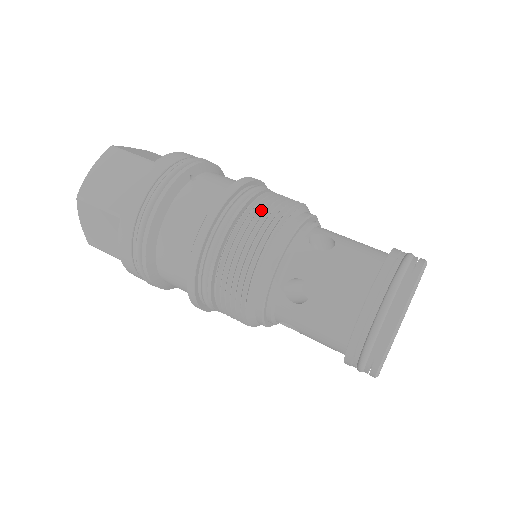
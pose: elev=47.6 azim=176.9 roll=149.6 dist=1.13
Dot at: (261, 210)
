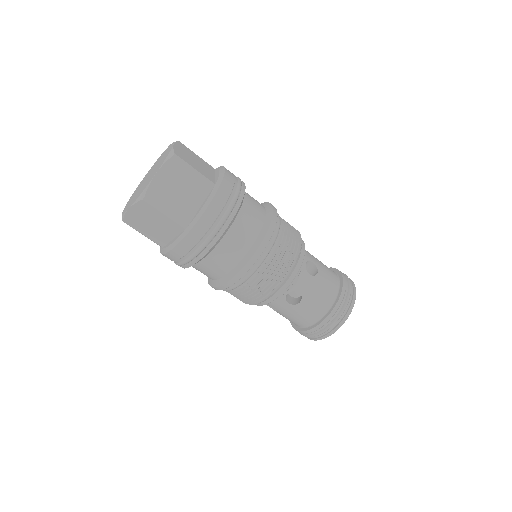
Dot at: occluded
